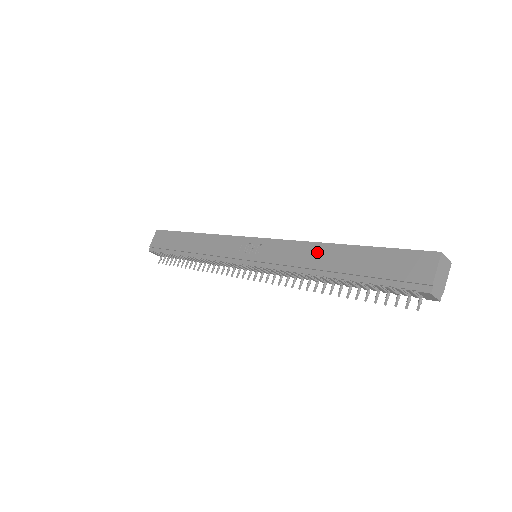
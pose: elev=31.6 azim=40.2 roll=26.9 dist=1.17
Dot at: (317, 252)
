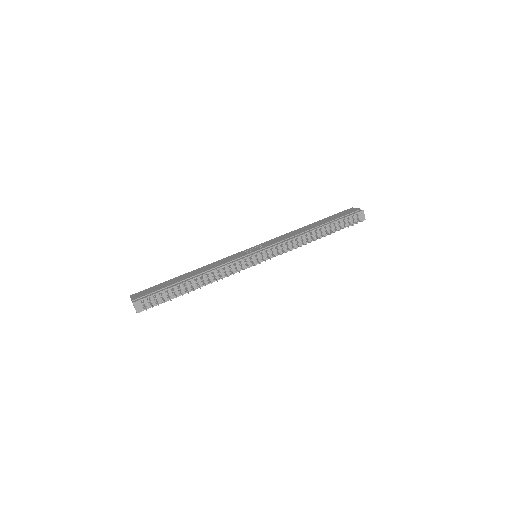
Dot at: (300, 230)
